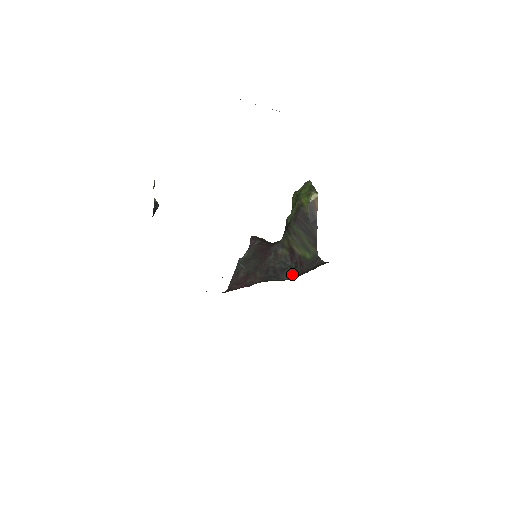
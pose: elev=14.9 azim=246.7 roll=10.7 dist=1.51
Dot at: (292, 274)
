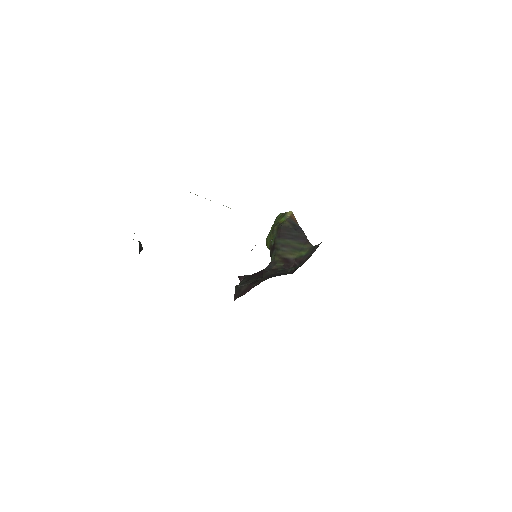
Dot at: (295, 270)
